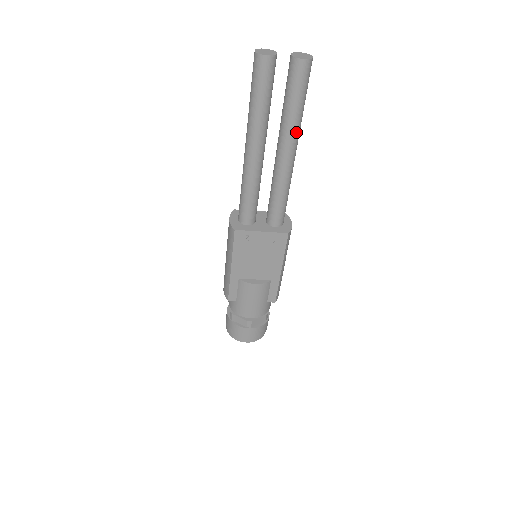
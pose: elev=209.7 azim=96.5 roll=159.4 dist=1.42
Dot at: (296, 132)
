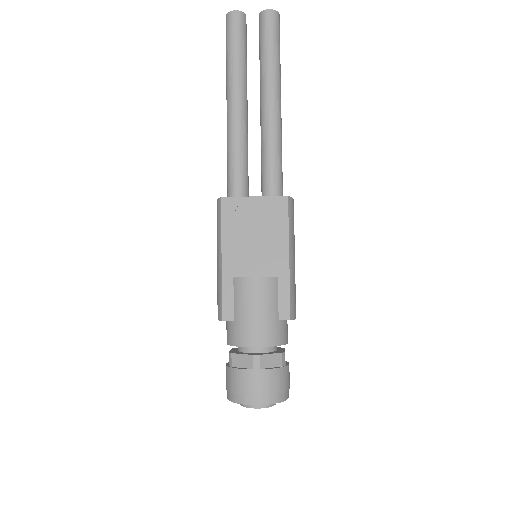
Dot at: (276, 79)
